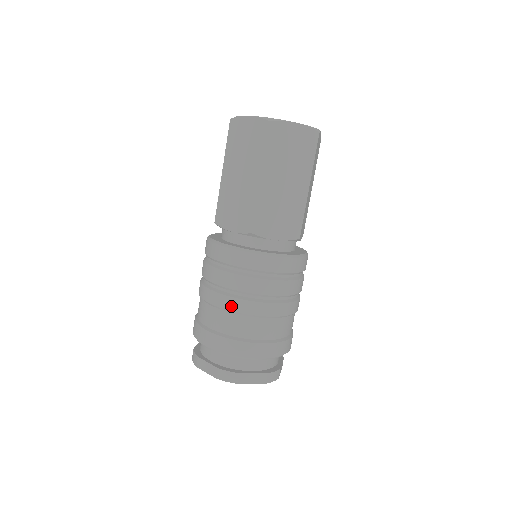
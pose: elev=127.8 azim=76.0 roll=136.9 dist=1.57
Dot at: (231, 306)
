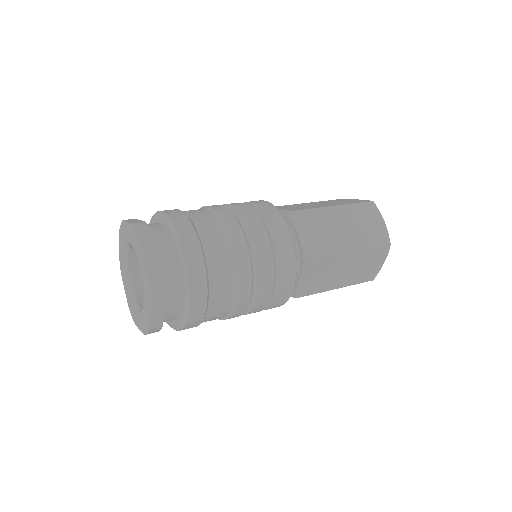
Dot at: (221, 211)
